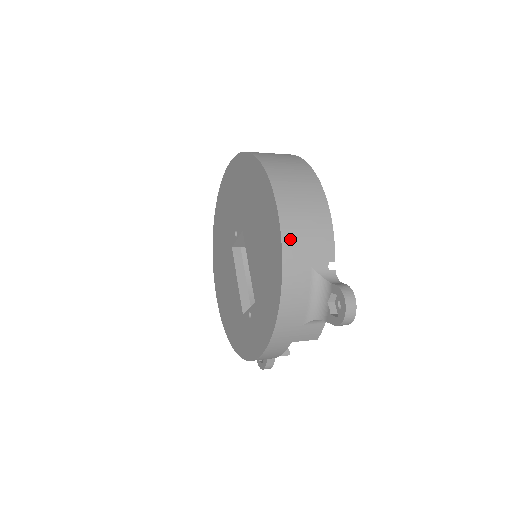
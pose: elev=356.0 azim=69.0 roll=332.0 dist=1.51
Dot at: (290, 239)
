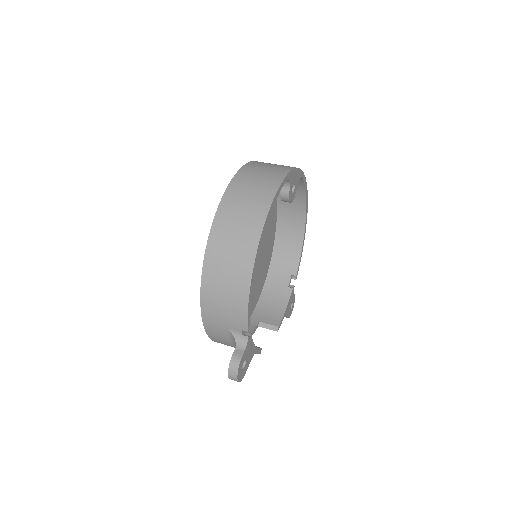
Dot at: (208, 306)
